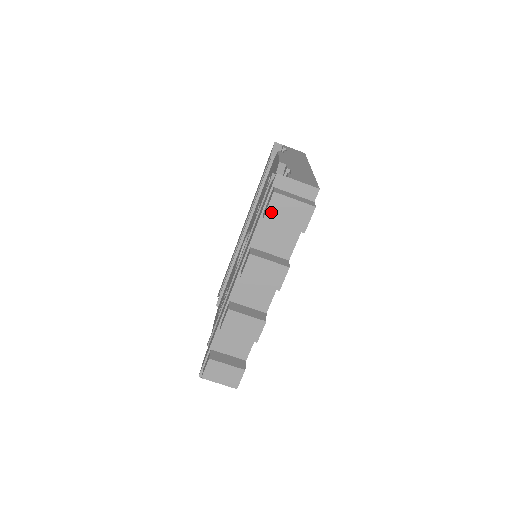
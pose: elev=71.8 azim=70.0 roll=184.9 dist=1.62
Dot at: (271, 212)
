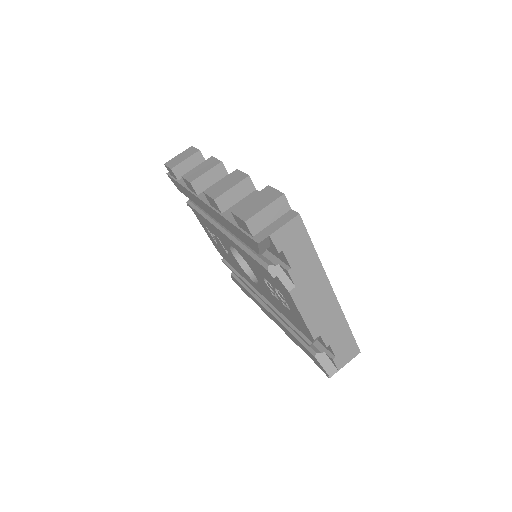
Dot at: (172, 165)
